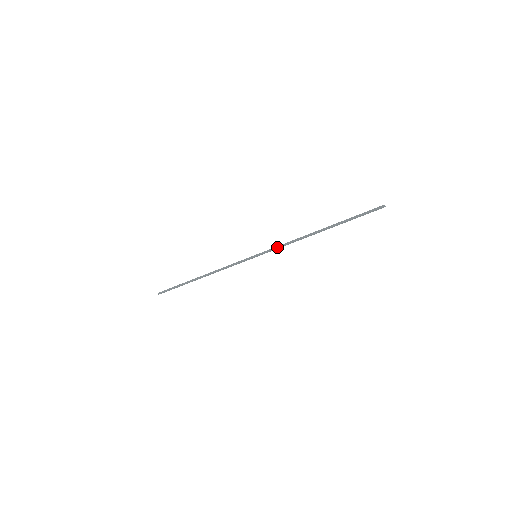
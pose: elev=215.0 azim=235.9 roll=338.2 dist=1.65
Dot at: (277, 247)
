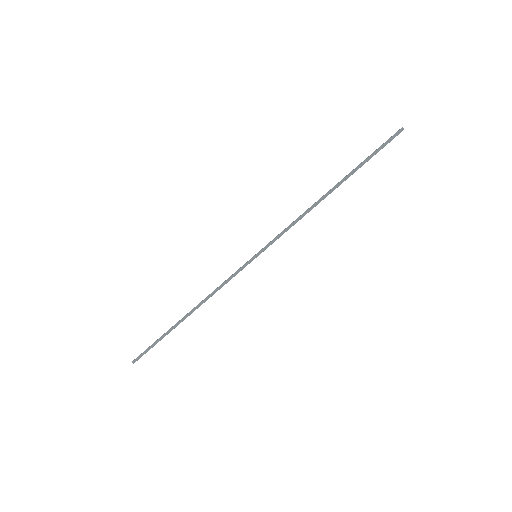
Dot at: (281, 232)
